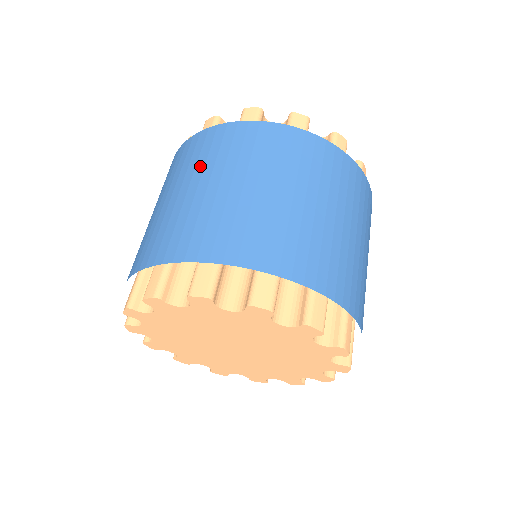
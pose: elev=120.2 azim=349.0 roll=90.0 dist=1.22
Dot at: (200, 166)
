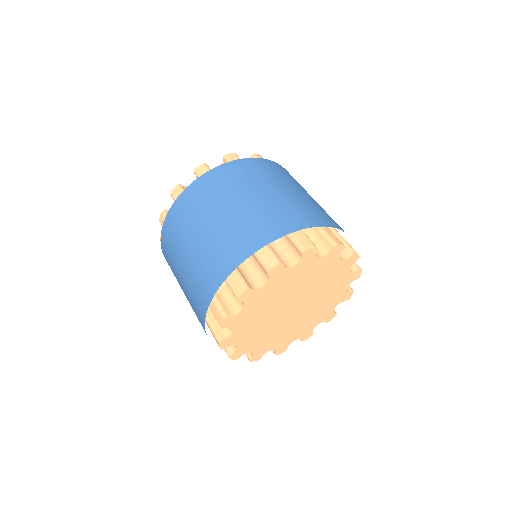
Dot at: (234, 188)
